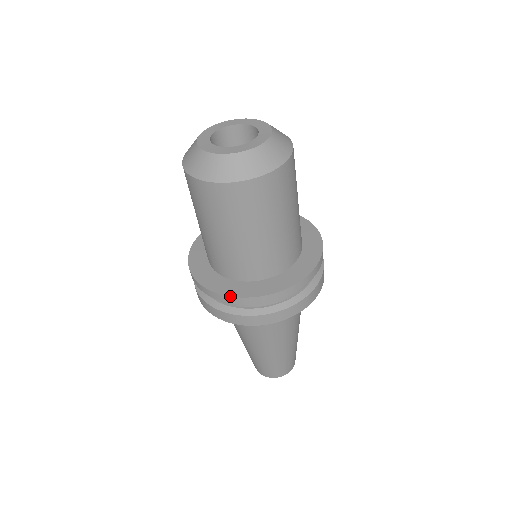
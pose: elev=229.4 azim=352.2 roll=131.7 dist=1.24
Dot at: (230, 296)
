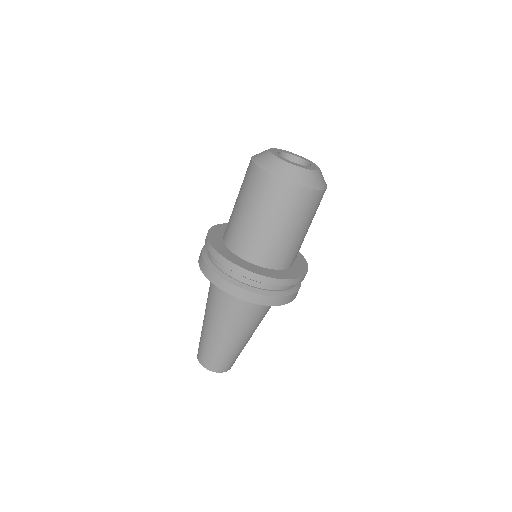
Dot at: (273, 277)
